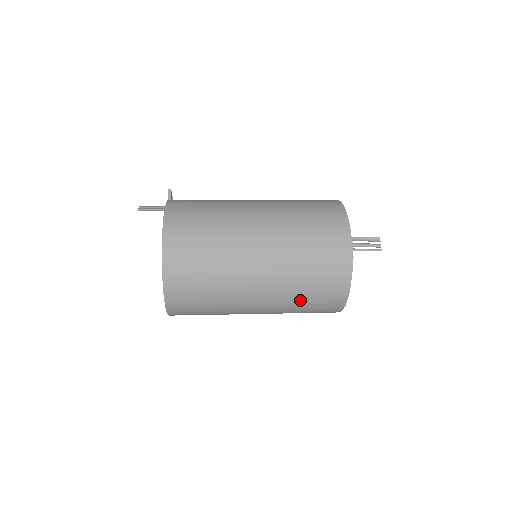
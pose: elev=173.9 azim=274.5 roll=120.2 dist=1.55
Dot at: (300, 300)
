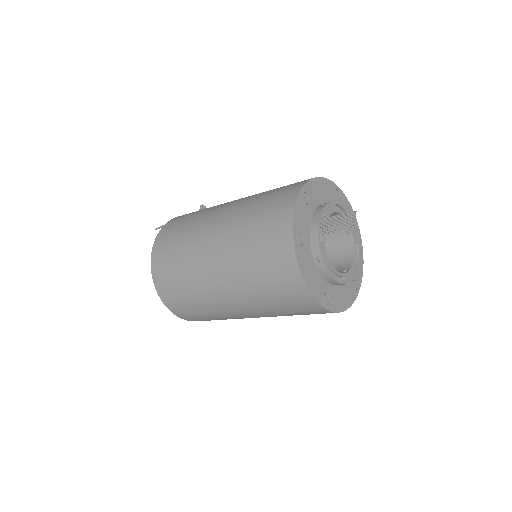
Dot at: (265, 299)
